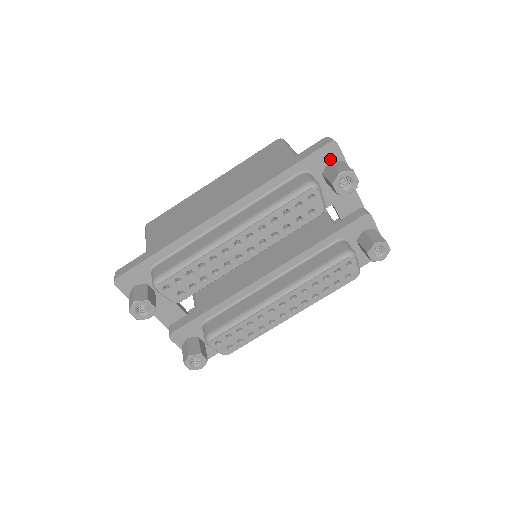
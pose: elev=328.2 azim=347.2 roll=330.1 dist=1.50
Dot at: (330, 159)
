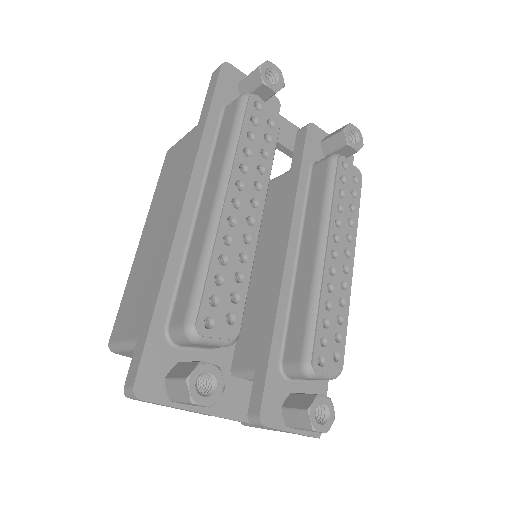
Dot at: (236, 82)
